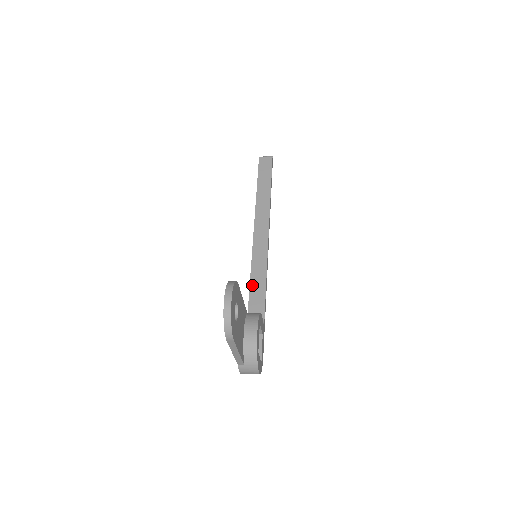
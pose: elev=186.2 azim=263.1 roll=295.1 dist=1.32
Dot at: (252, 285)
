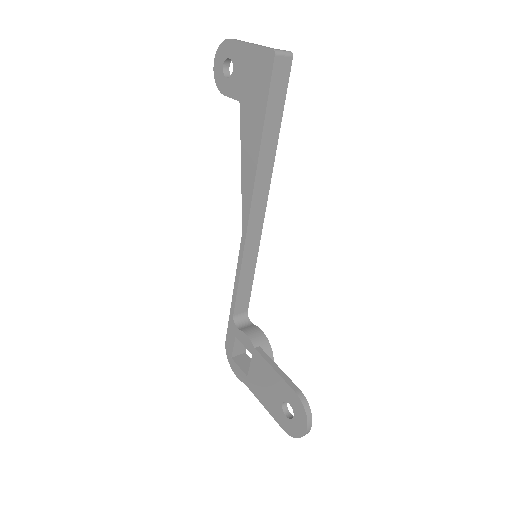
Dot at: (241, 280)
